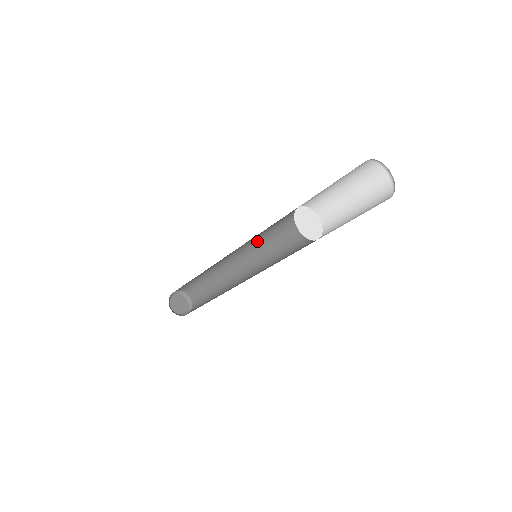
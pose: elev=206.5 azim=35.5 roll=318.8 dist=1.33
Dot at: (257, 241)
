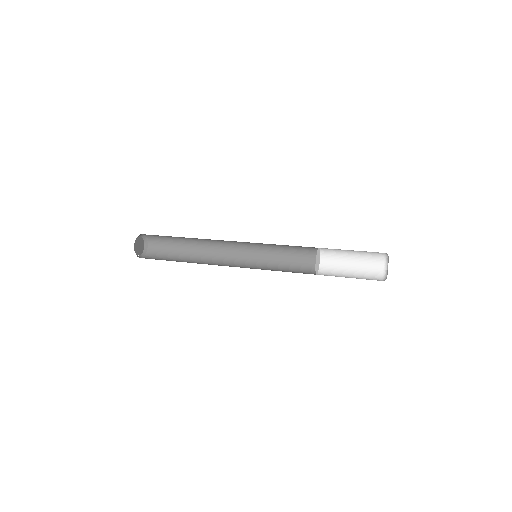
Dot at: (257, 243)
